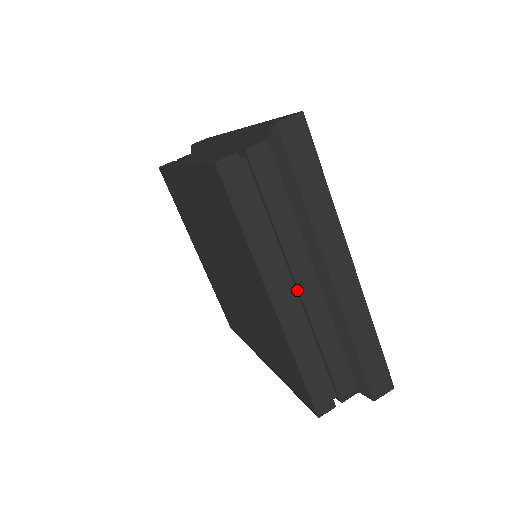
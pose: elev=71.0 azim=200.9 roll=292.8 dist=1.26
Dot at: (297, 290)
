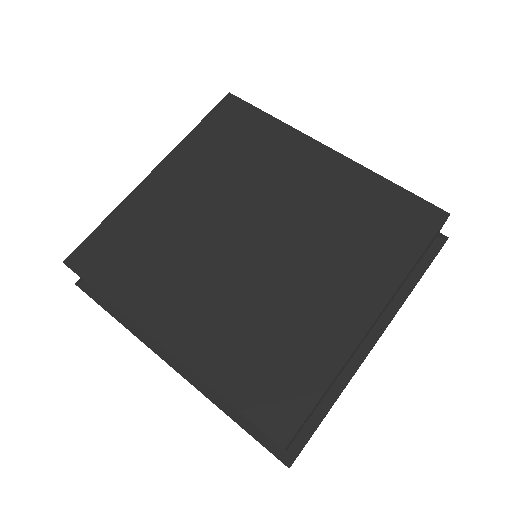
Dot at: occluded
